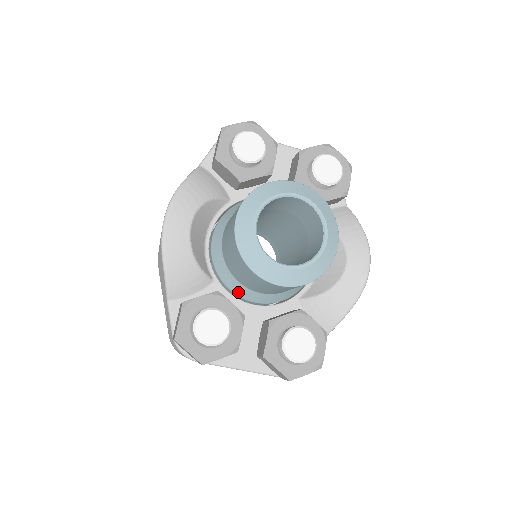
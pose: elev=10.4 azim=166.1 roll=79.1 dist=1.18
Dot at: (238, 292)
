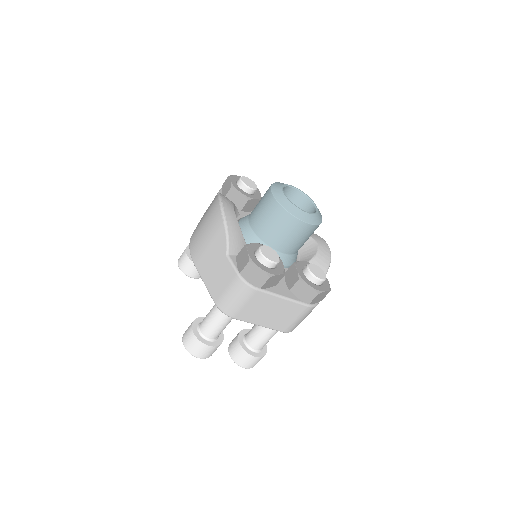
Dot at: occluded
